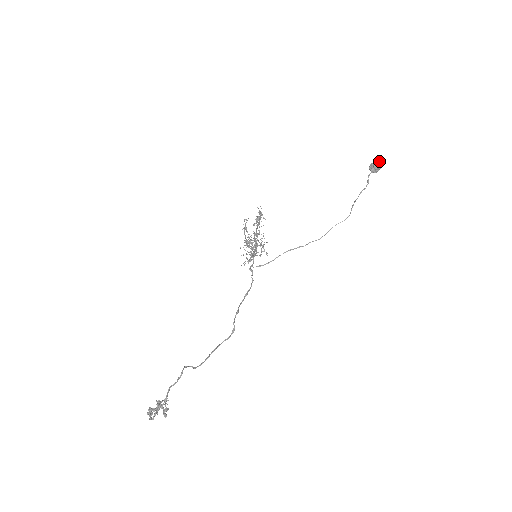
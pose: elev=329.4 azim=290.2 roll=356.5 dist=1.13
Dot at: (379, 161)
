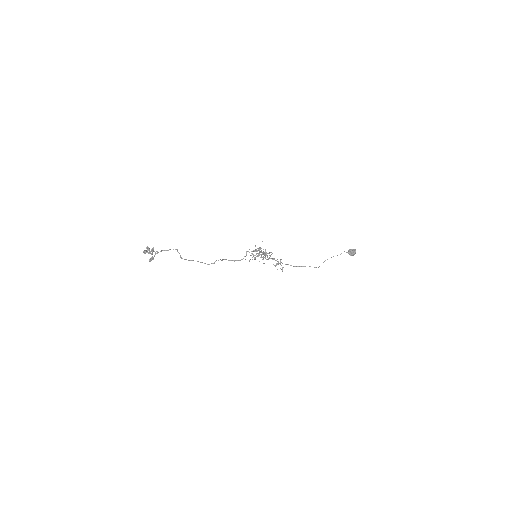
Dot at: occluded
